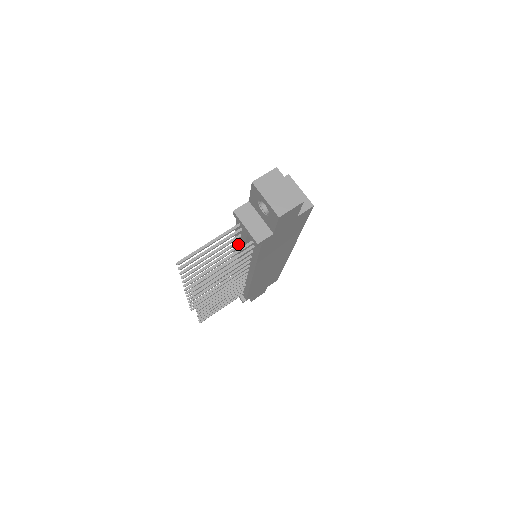
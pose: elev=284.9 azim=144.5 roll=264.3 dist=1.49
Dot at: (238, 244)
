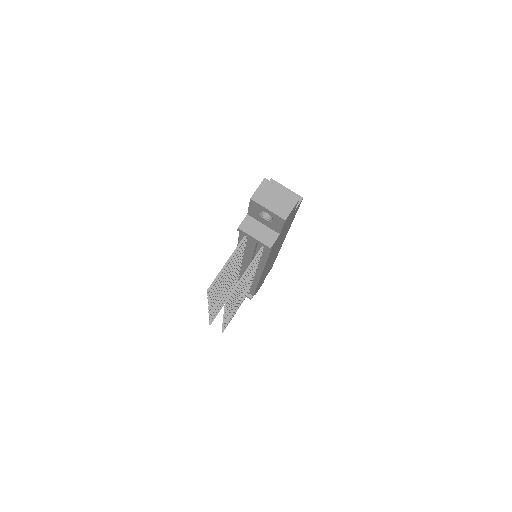
Dot at: occluded
